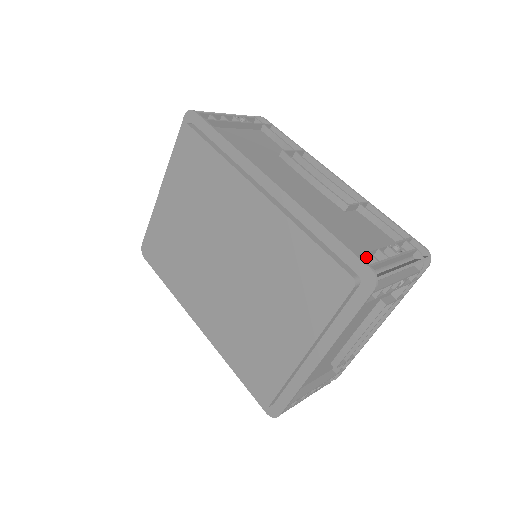
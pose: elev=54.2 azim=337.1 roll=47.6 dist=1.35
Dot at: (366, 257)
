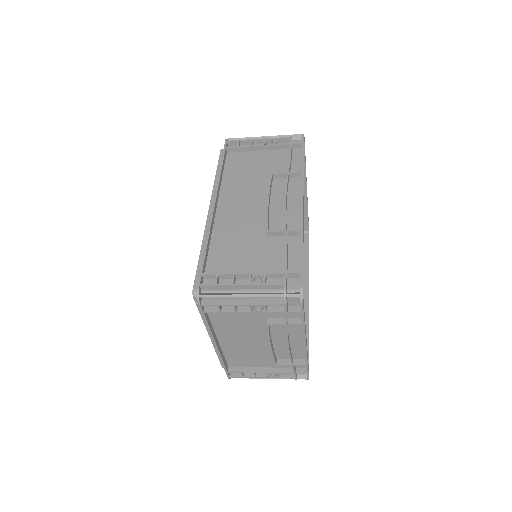
Dot at: (217, 278)
